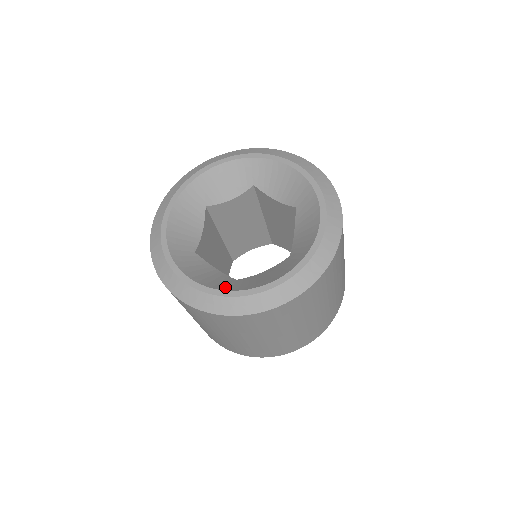
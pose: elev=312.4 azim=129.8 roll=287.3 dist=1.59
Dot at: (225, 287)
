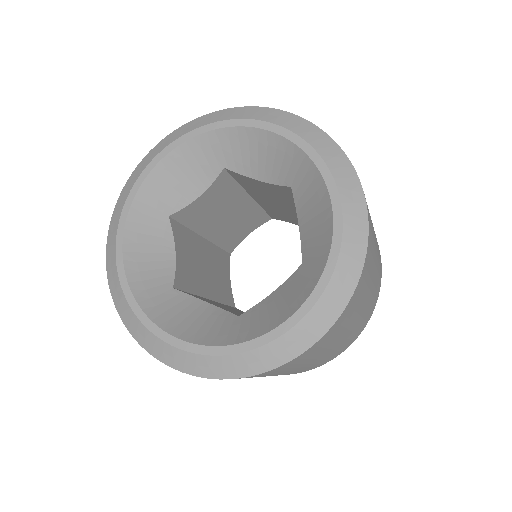
Dot at: (143, 293)
